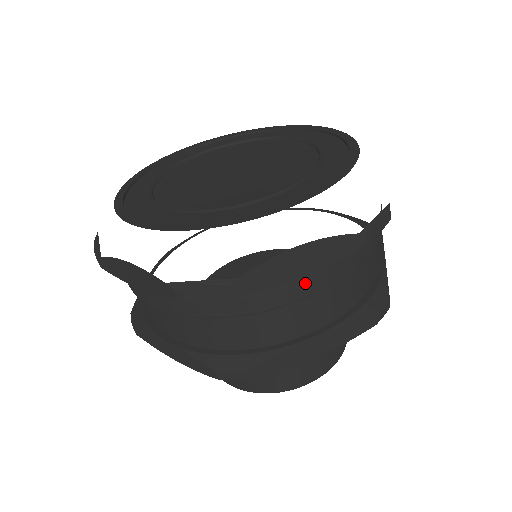
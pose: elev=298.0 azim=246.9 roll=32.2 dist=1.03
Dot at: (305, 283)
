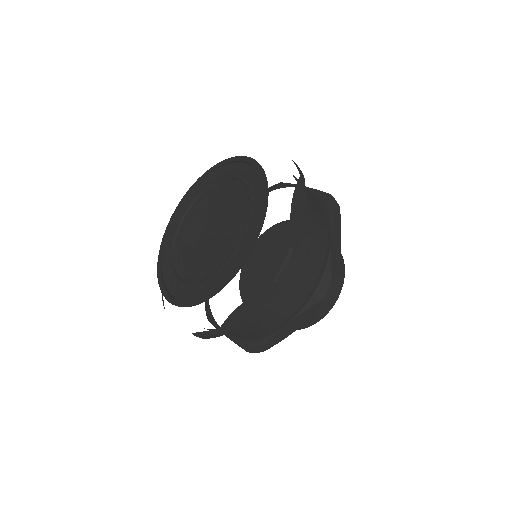
Dot at: (260, 310)
